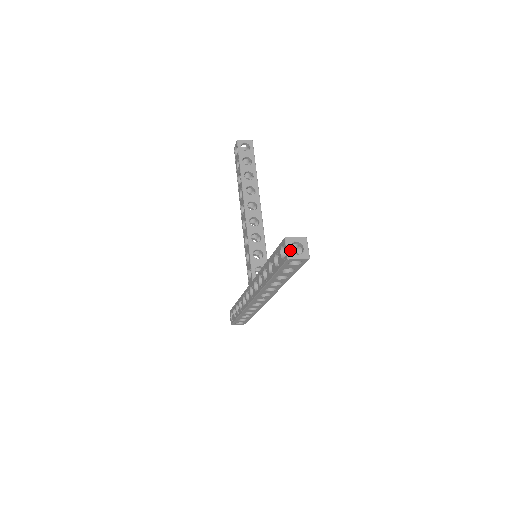
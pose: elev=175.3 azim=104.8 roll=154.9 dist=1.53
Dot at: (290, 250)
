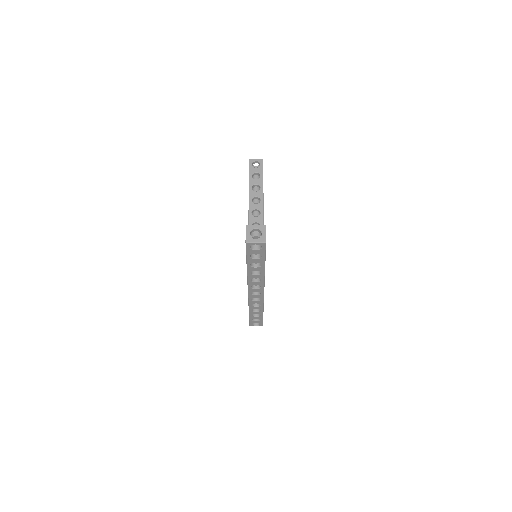
Dot at: (249, 235)
